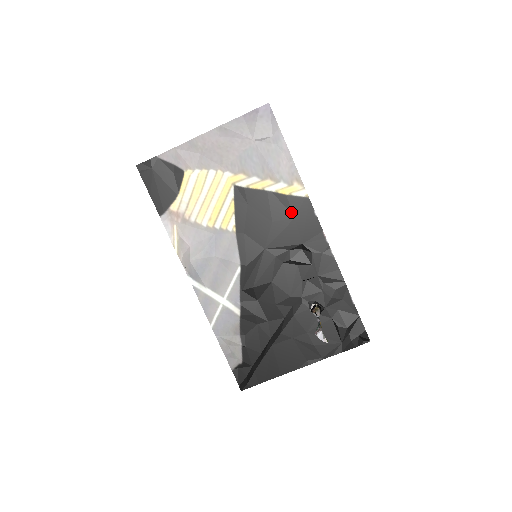
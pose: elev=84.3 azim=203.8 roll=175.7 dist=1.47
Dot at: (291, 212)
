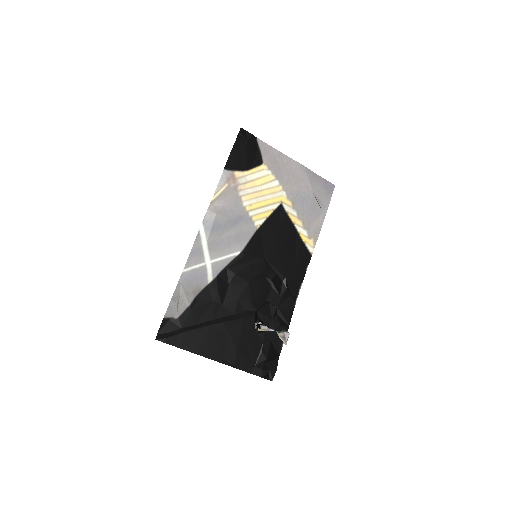
Dot at: (296, 253)
